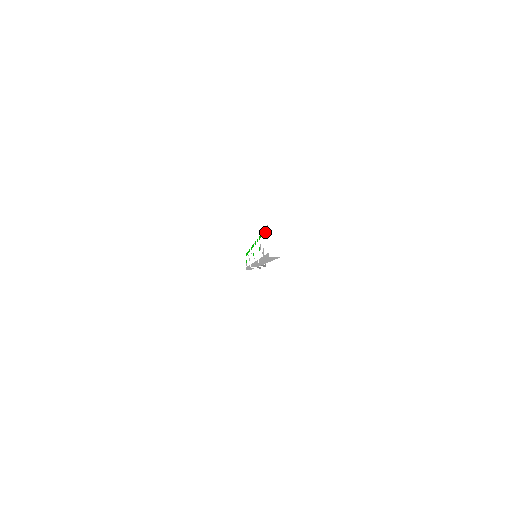
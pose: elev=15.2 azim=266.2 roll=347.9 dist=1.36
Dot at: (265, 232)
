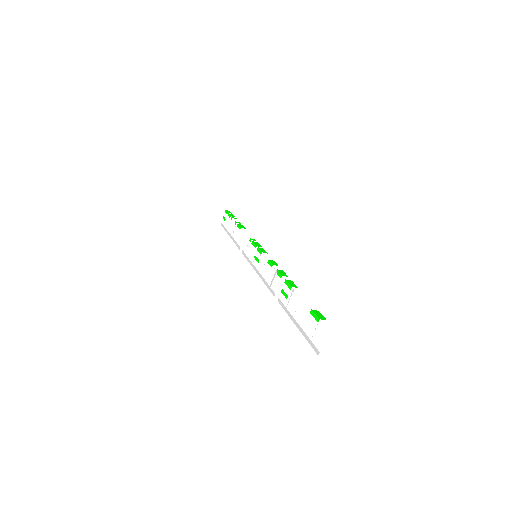
Dot at: (310, 313)
